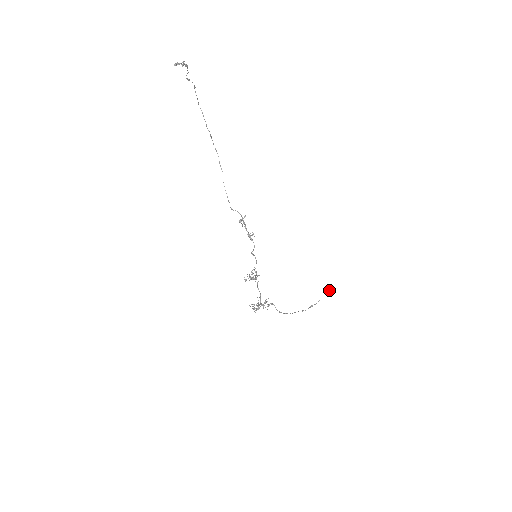
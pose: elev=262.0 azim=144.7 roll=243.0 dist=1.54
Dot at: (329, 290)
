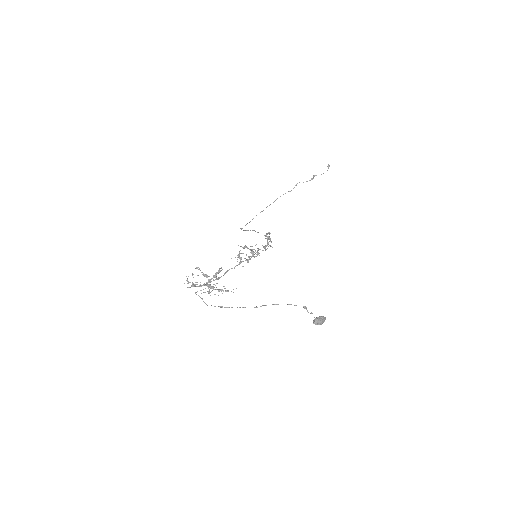
Dot at: (323, 318)
